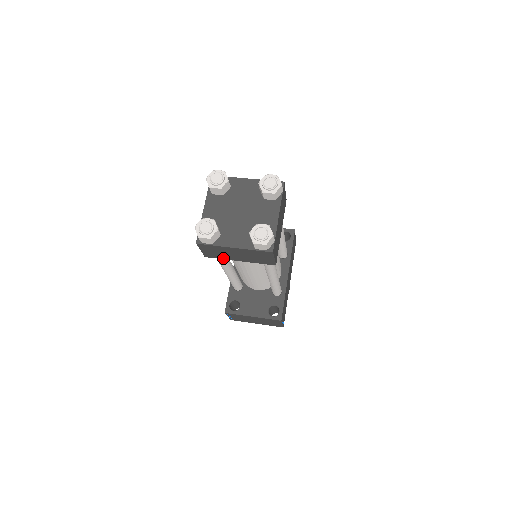
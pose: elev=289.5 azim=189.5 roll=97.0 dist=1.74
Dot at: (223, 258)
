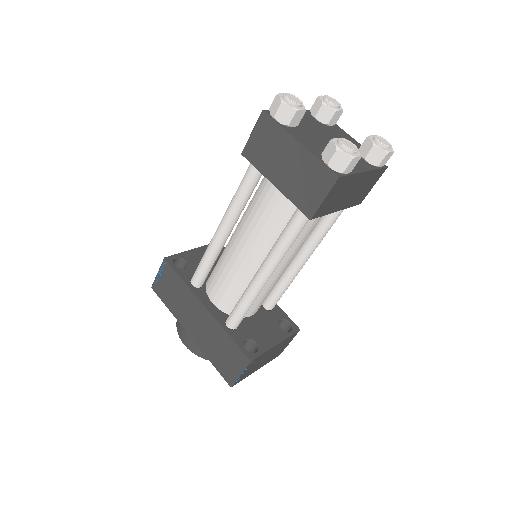
Dot at: (327, 212)
